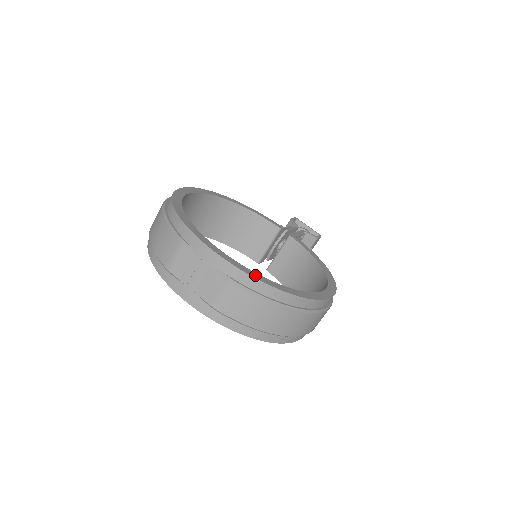
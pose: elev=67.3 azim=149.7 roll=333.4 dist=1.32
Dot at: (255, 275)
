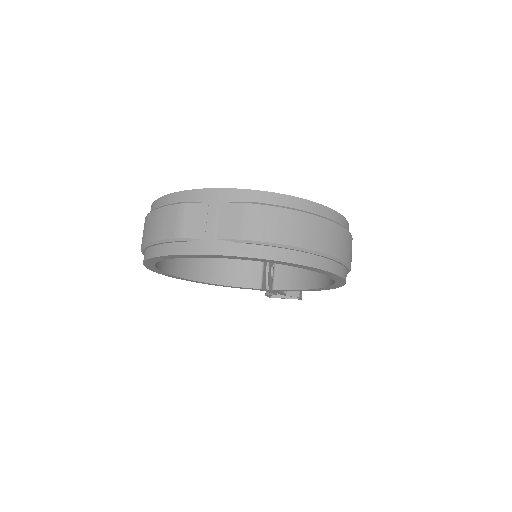
Dot at: (267, 194)
